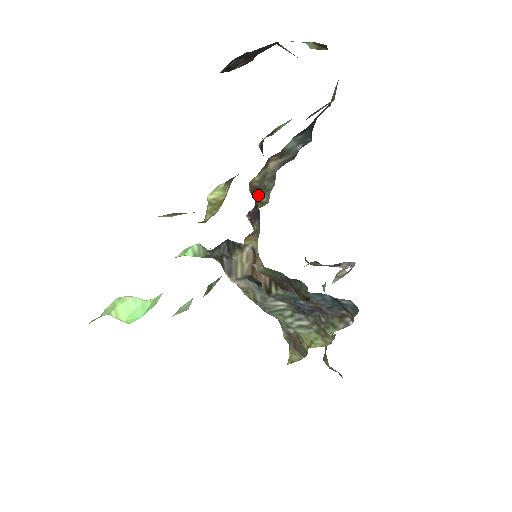
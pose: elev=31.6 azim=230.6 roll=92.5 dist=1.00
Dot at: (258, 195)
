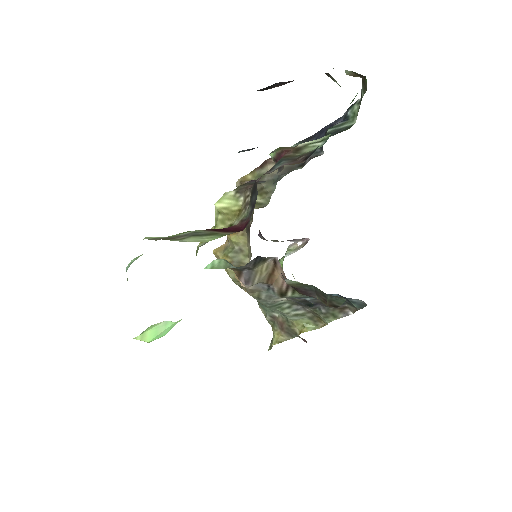
Dot at: occluded
